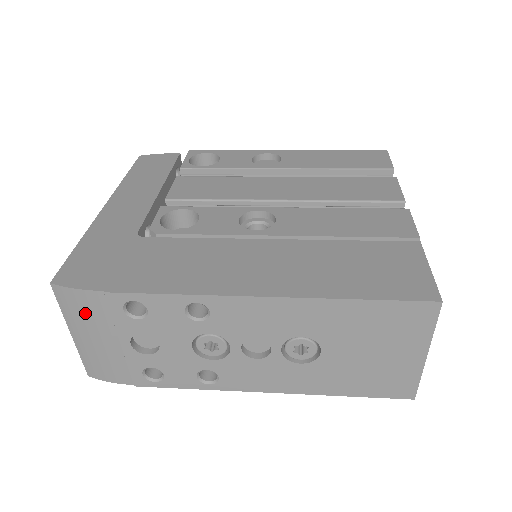
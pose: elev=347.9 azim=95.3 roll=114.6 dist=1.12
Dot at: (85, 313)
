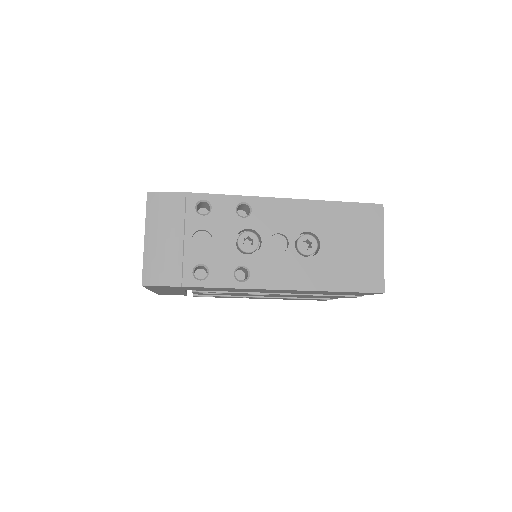
Dot at: (166, 213)
